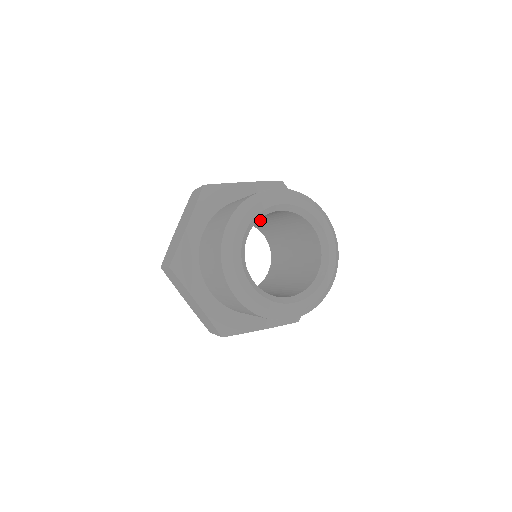
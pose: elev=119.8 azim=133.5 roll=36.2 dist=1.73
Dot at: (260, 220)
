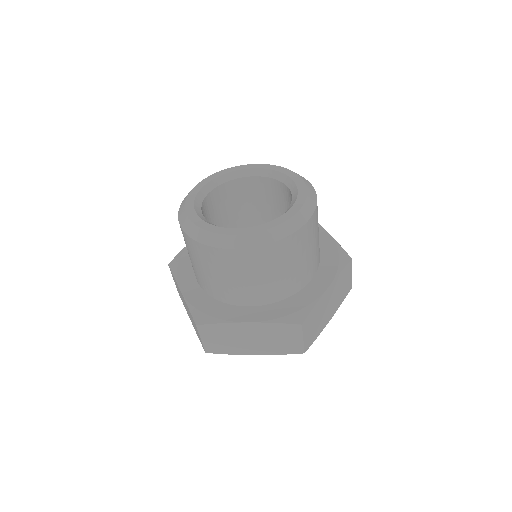
Dot at: occluded
